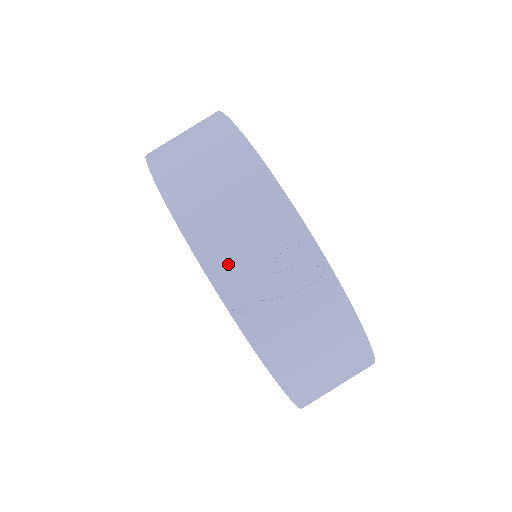
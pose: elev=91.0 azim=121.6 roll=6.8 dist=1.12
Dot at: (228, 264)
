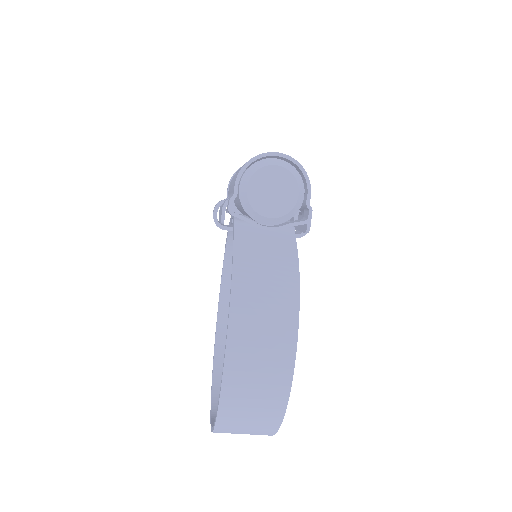
Dot at: occluded
